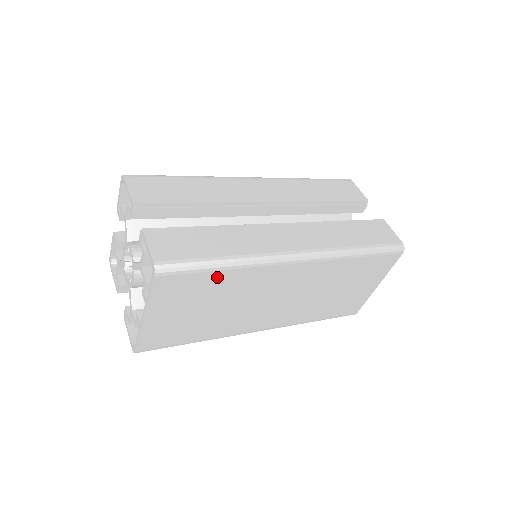
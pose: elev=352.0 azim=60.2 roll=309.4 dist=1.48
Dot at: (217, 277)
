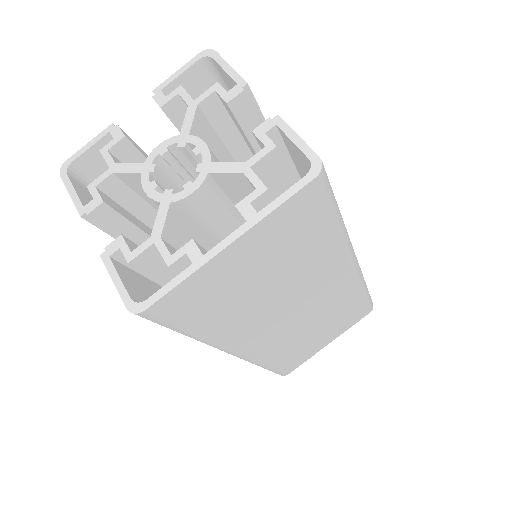
Dot at: (323, 234)
